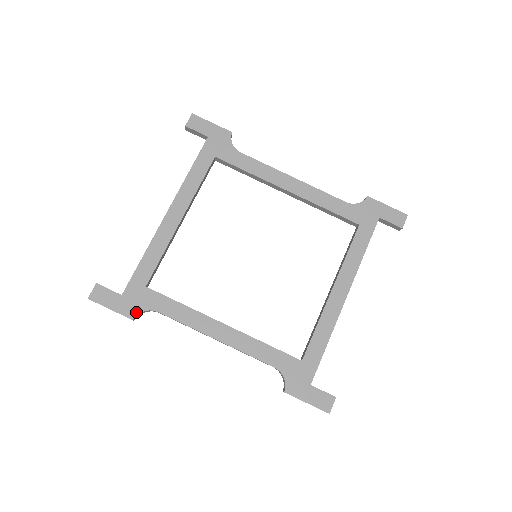
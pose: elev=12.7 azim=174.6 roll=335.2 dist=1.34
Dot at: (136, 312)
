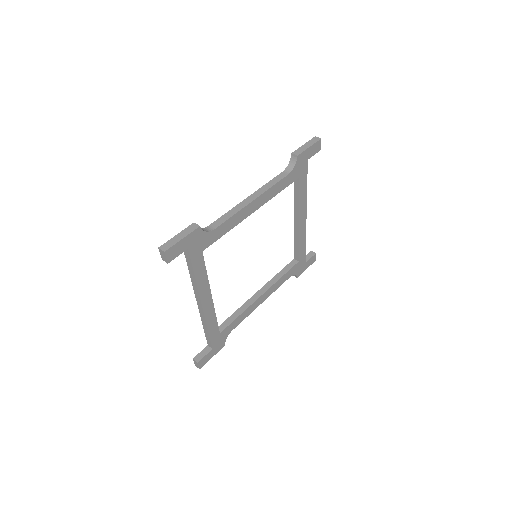
Dot at: (224, 343)
